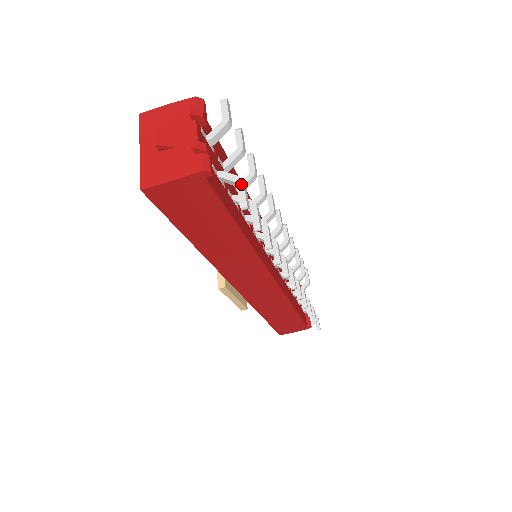
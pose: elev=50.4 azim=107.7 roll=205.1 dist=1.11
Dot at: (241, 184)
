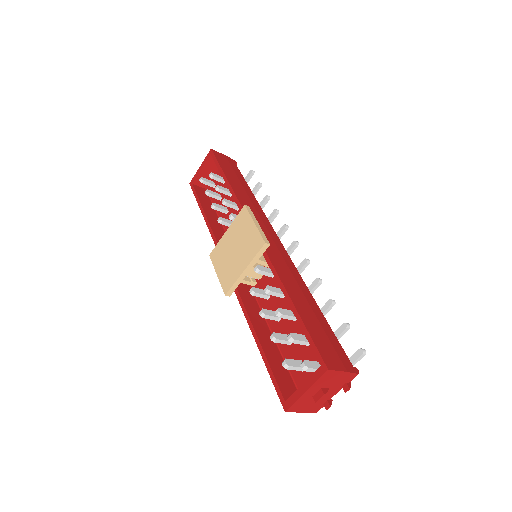
Dot at: occluded
